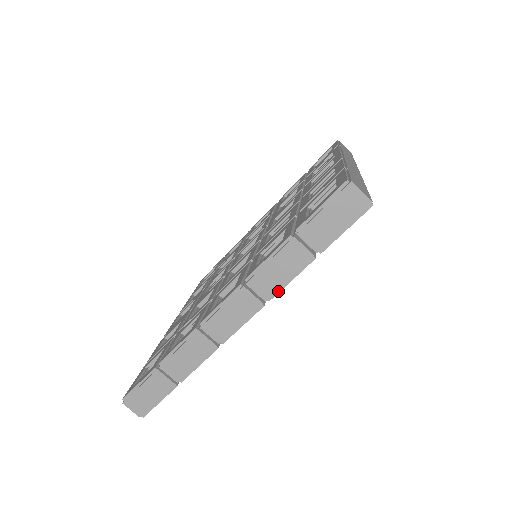
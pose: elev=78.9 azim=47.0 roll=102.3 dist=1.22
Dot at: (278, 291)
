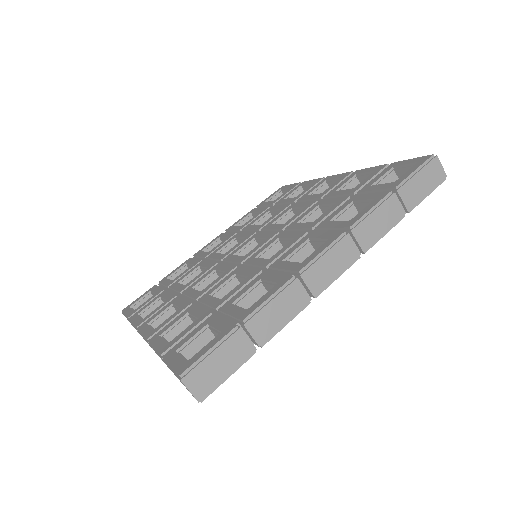
Dot at: (374, 243)
